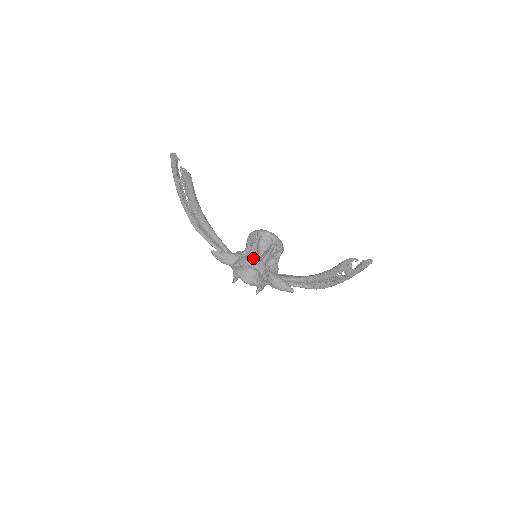
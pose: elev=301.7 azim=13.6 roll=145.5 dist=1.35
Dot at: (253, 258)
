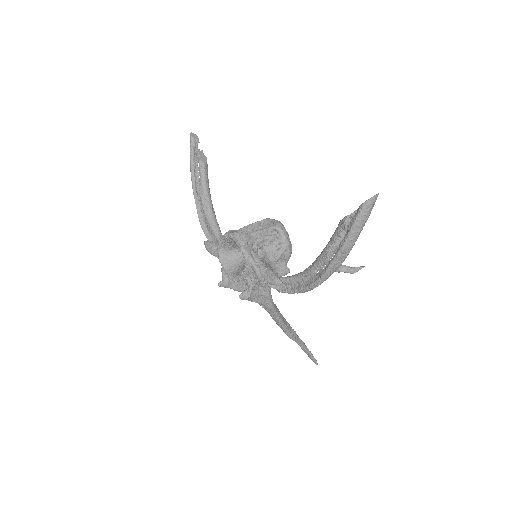
Dot at: occluded
